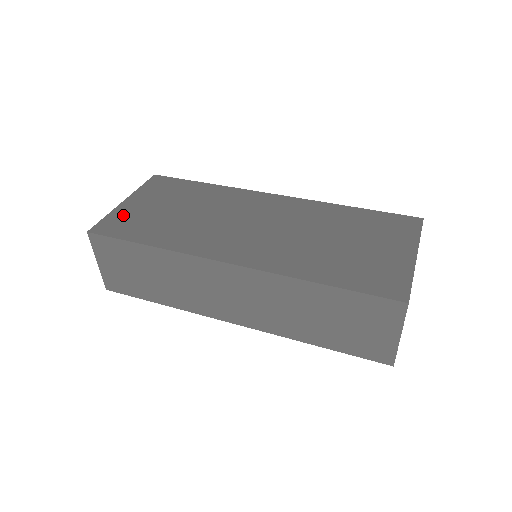
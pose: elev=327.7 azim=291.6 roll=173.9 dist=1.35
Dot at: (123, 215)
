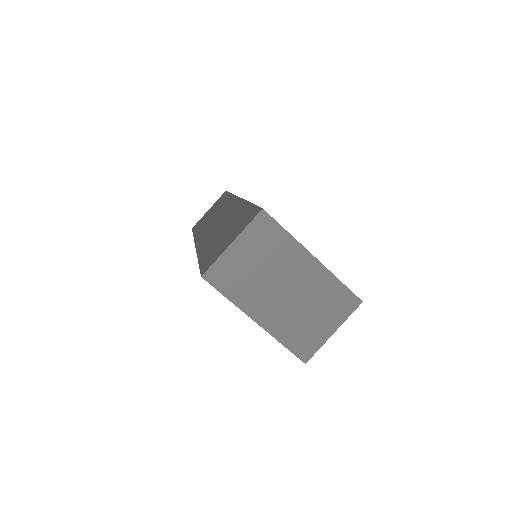
Dot at: occluded
